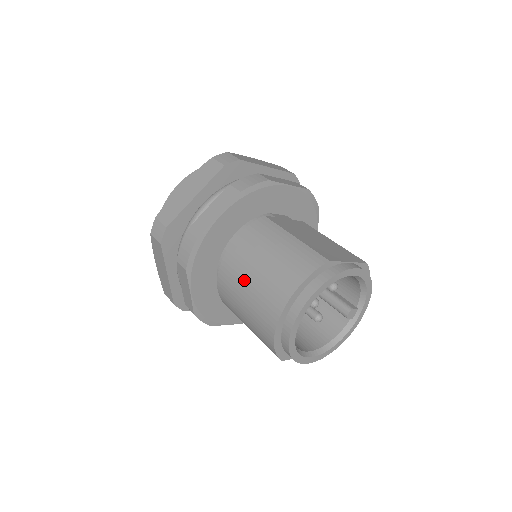
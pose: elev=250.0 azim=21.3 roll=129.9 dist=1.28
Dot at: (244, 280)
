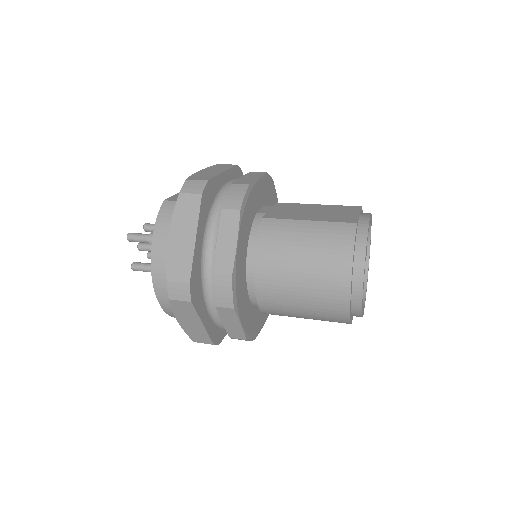
Dot at: (292, 283)
